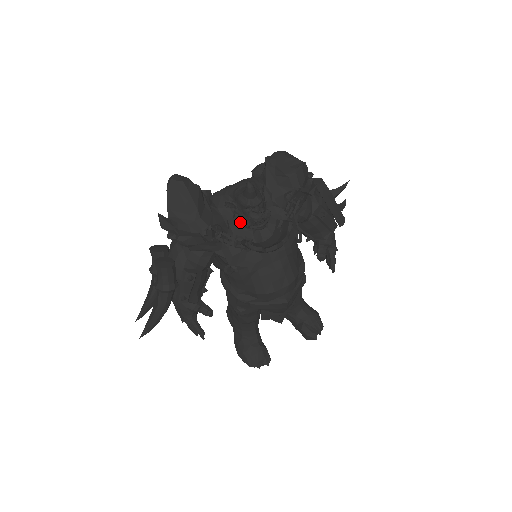
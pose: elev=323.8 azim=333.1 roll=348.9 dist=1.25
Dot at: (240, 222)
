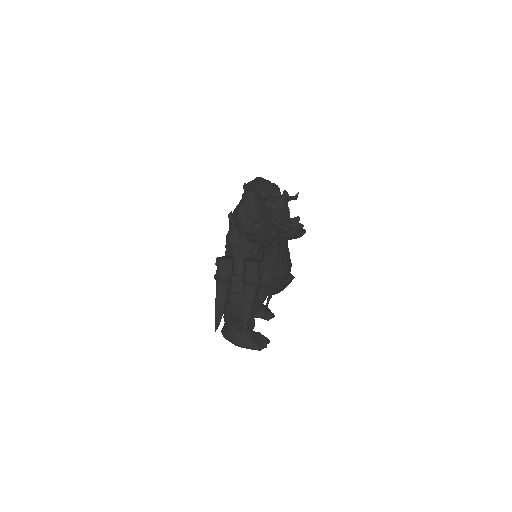
Dot at: occluded
